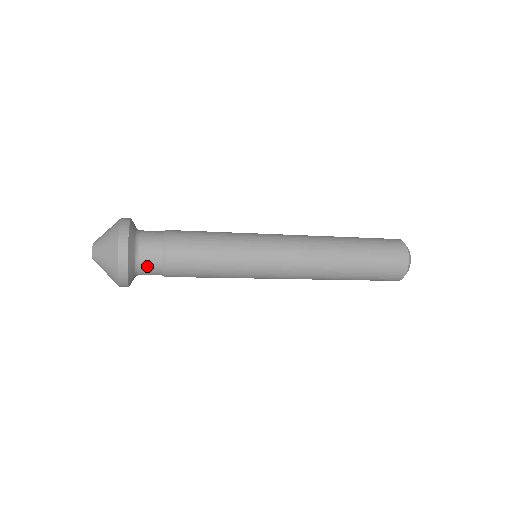
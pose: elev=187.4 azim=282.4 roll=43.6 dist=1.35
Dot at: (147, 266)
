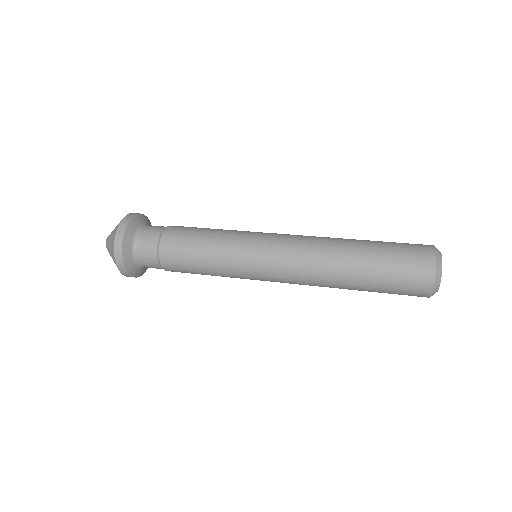
Dot at: (144, 248)
